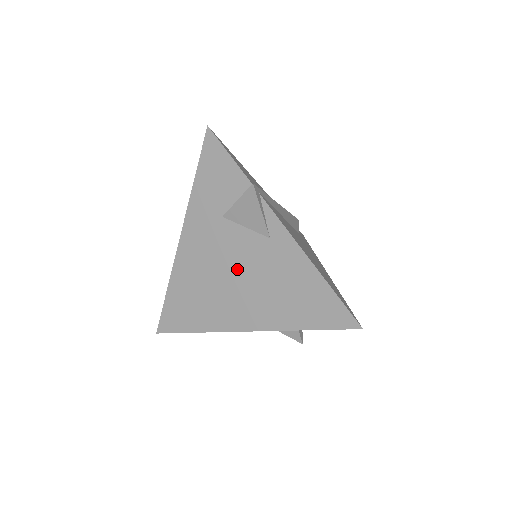
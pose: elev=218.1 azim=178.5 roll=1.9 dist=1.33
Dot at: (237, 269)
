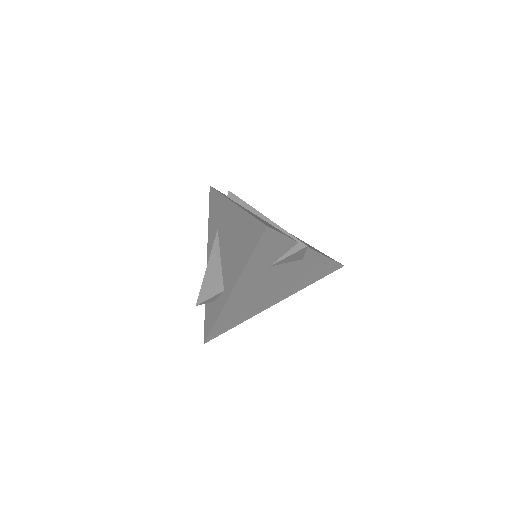
Dot at: (276, 283)
